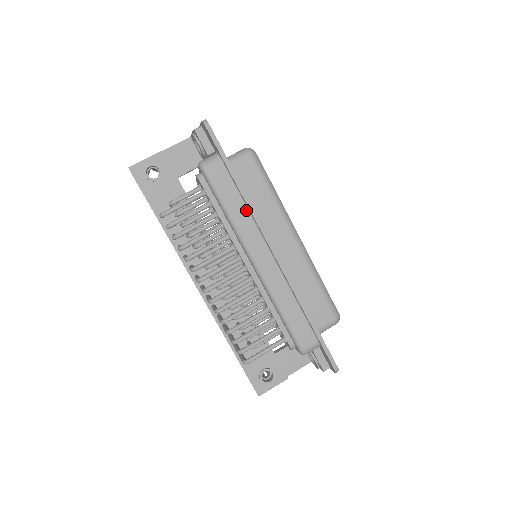
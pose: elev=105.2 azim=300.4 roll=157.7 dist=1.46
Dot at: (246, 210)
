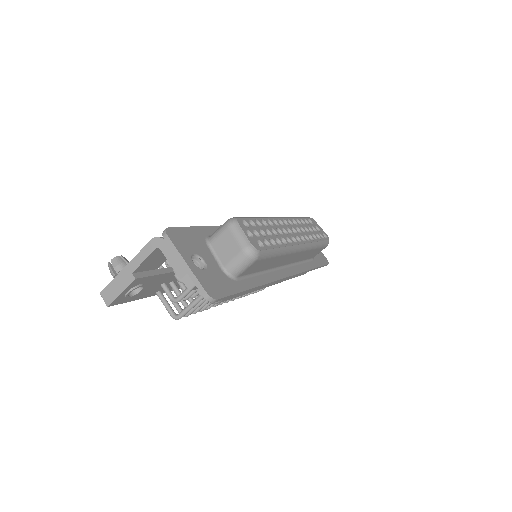
Dot at: occluded
